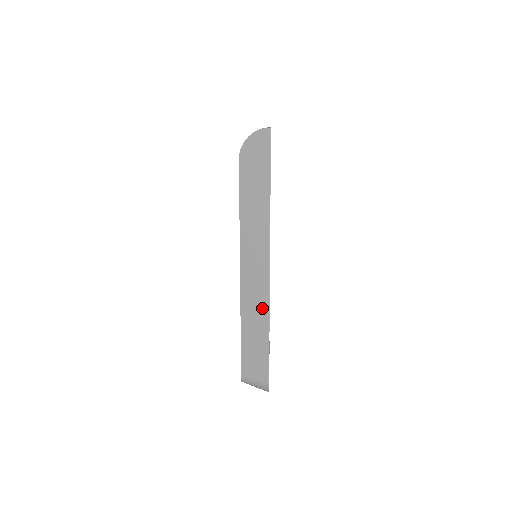
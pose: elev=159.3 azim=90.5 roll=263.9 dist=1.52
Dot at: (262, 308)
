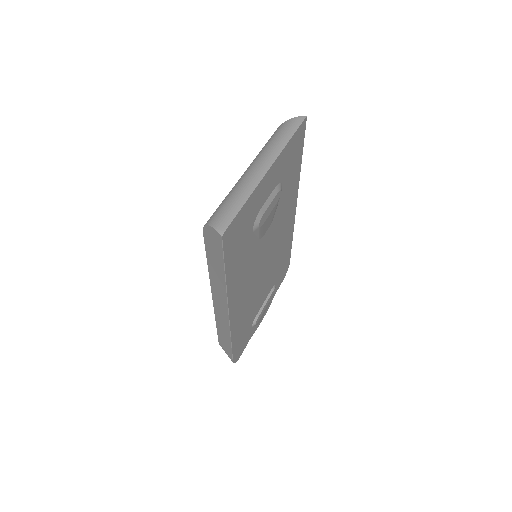
Dot at: (226, 328)
